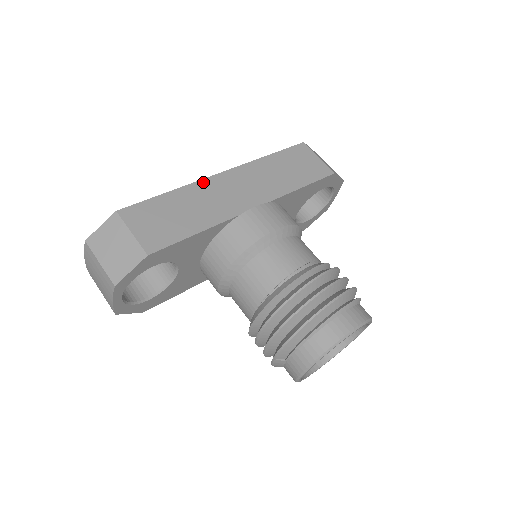
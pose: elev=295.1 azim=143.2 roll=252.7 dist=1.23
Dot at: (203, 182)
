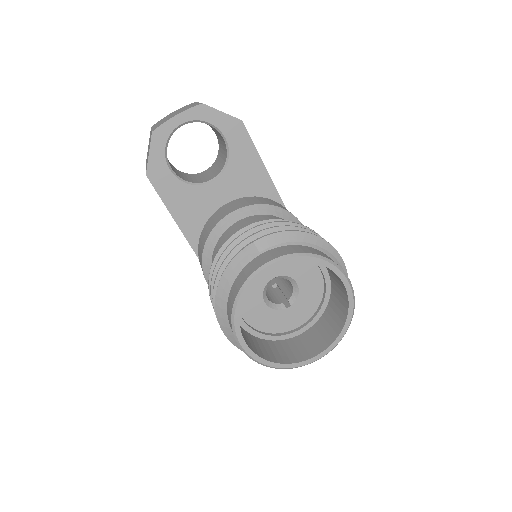
Dot at: occluded
